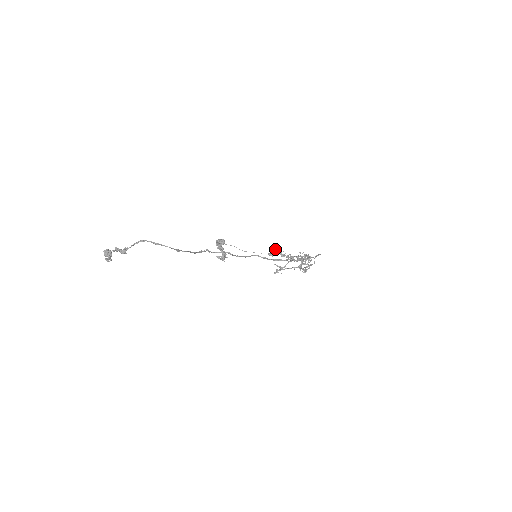
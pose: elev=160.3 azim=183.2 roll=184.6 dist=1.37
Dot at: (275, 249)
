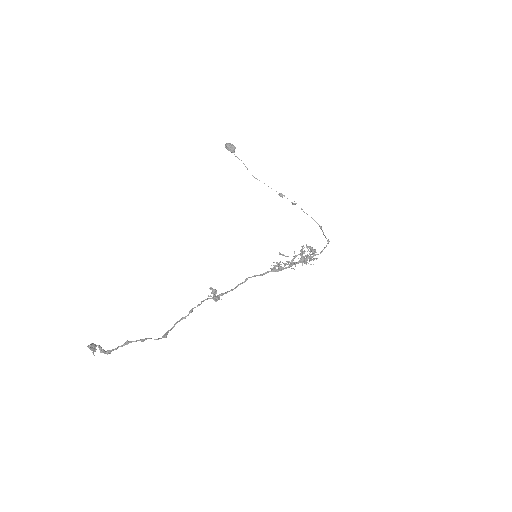
Dot at: occluded
